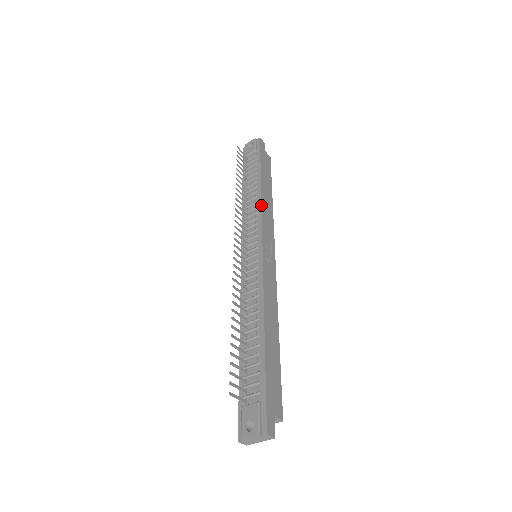
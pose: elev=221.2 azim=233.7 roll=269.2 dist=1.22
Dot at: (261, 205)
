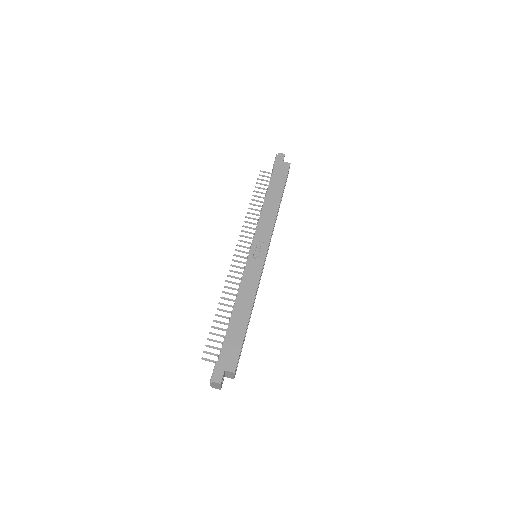
Dot at: (260, 215)
